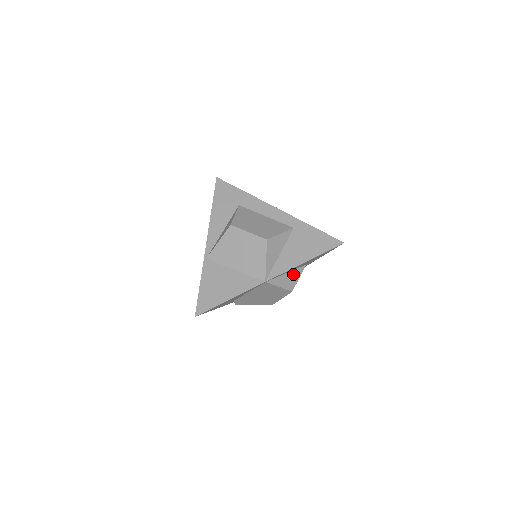
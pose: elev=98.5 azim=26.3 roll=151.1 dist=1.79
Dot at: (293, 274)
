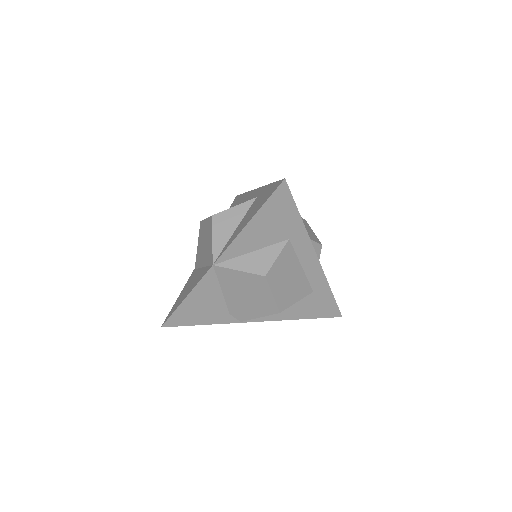
Dot at: (264, 253)
